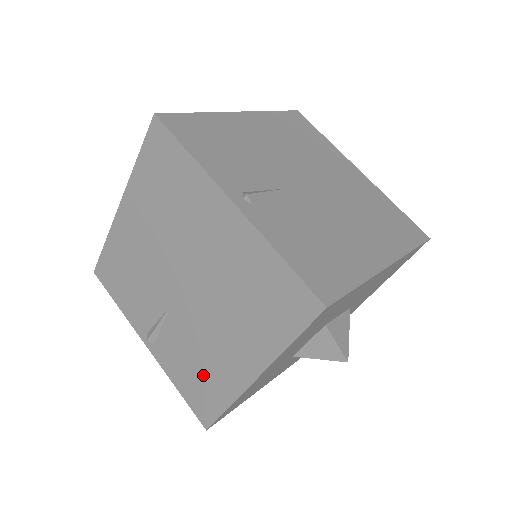
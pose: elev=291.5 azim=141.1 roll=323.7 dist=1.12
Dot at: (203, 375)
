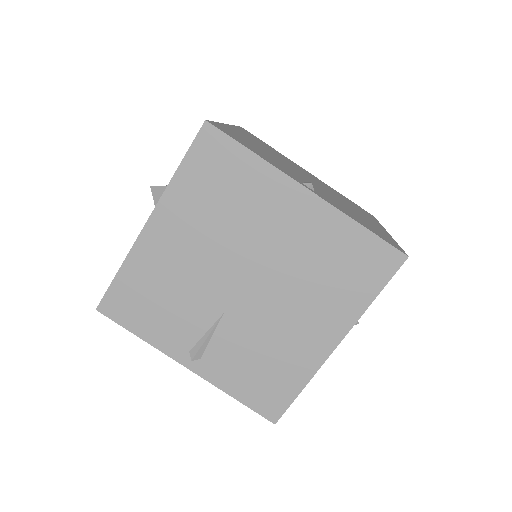
Dot at: occluded
